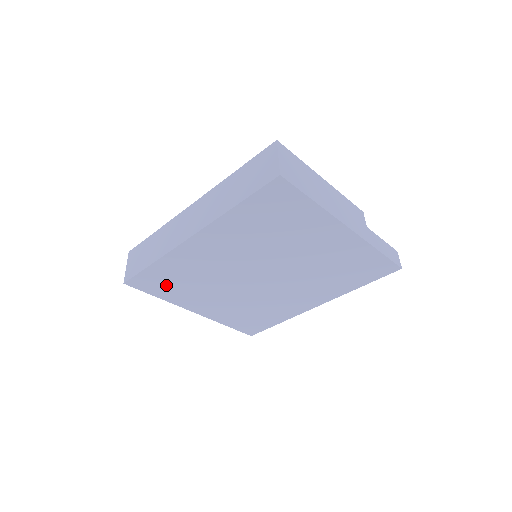
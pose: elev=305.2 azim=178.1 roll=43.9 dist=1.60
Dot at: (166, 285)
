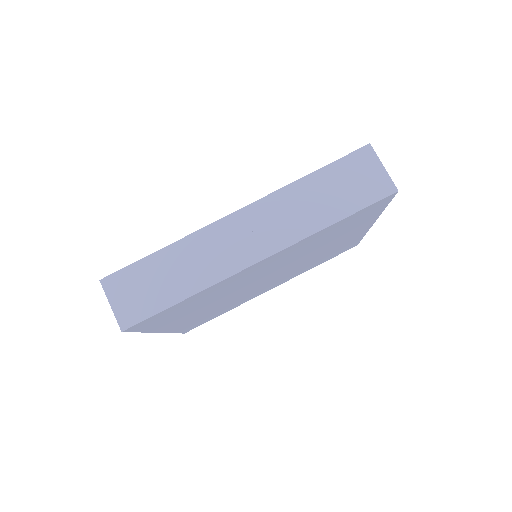
Dot at: (169, 316)
